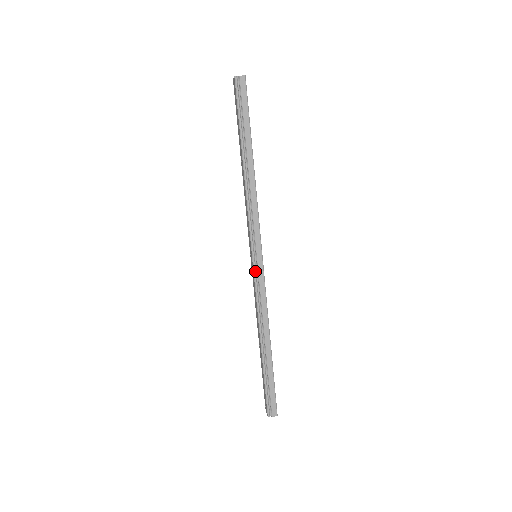
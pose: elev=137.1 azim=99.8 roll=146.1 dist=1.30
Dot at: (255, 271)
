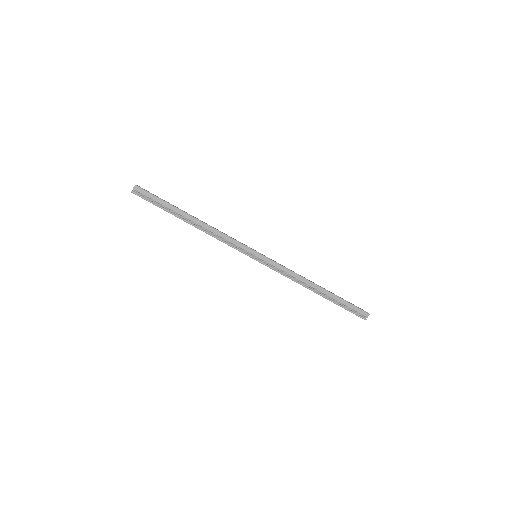
Dot at: (265, 264)
